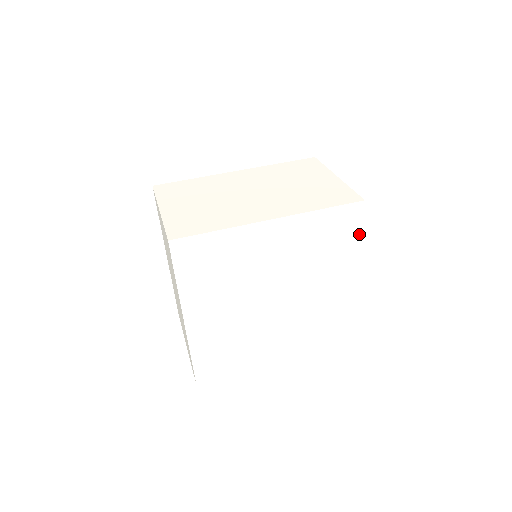
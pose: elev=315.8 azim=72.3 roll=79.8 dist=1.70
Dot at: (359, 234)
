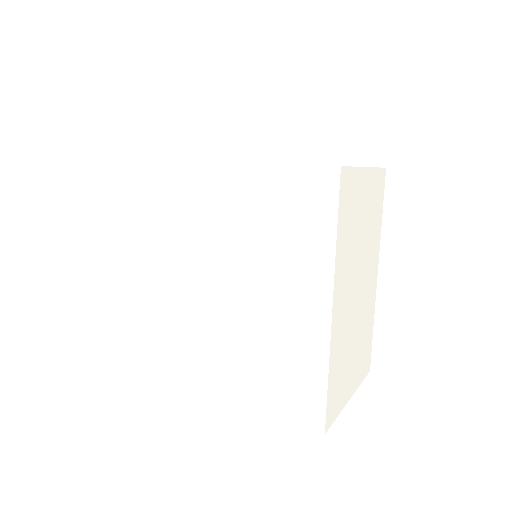
Dot at: (333, 224)
